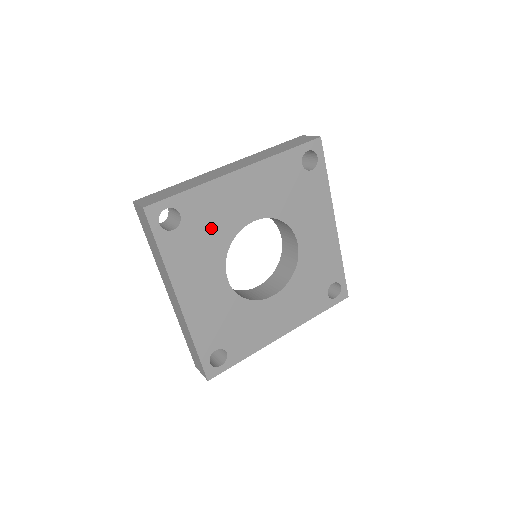
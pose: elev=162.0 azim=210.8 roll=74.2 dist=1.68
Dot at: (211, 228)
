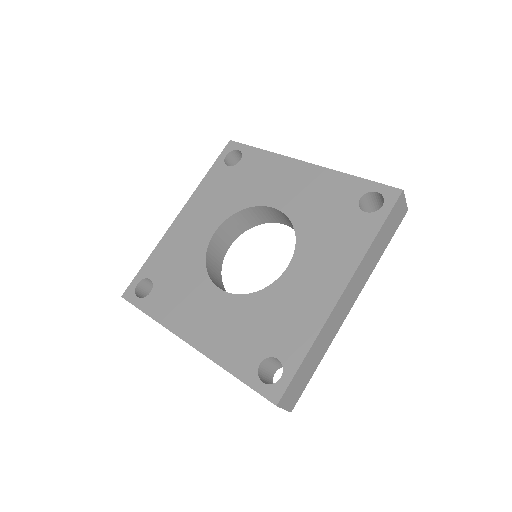
Dot at: (180, 267)
